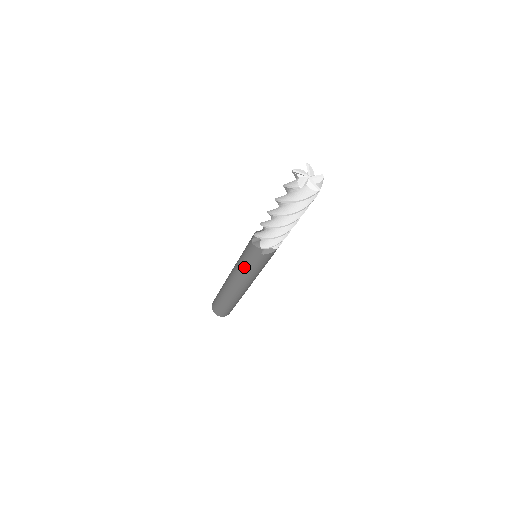
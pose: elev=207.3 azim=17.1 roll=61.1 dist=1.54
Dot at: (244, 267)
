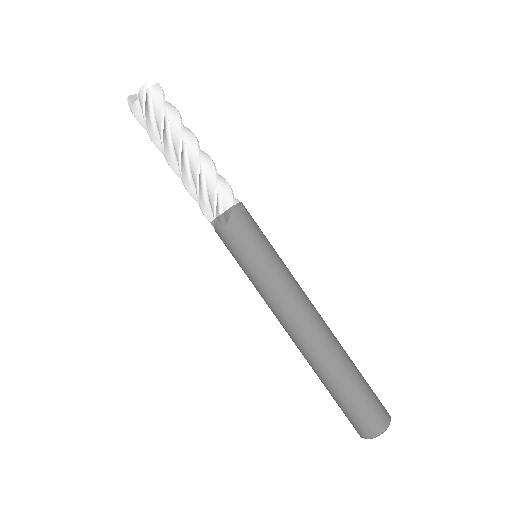
Dot at: (251, 278)
